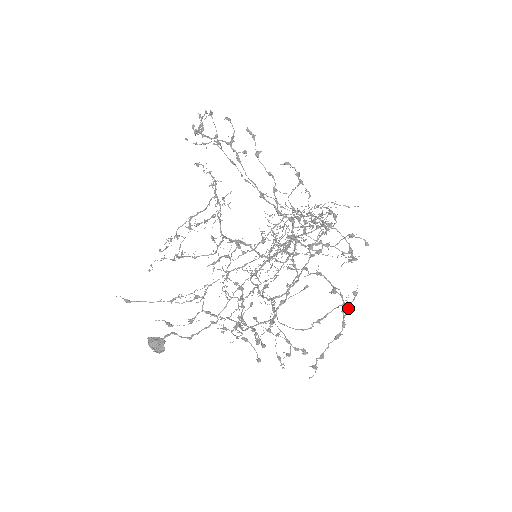
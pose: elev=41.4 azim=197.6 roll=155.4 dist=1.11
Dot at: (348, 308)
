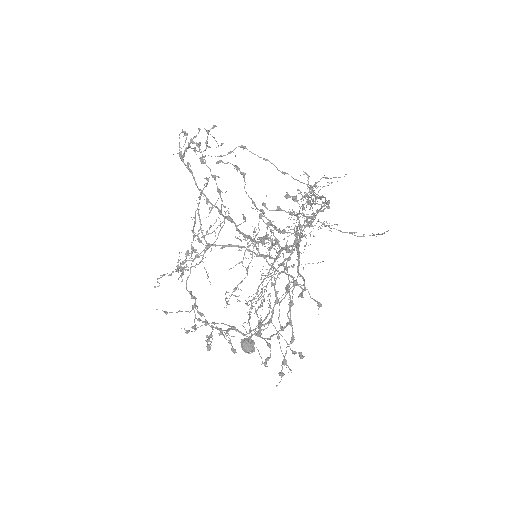
Dot at: occluded
